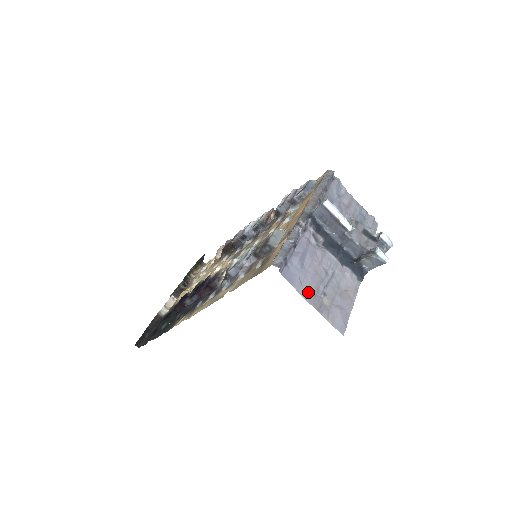
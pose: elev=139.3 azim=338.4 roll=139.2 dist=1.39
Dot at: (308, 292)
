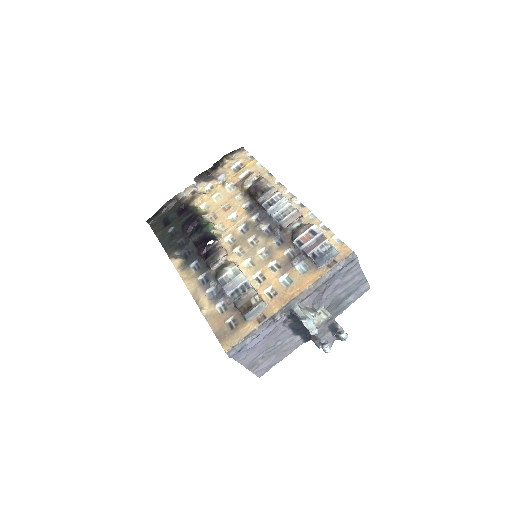
Dot at: (248, 360)
